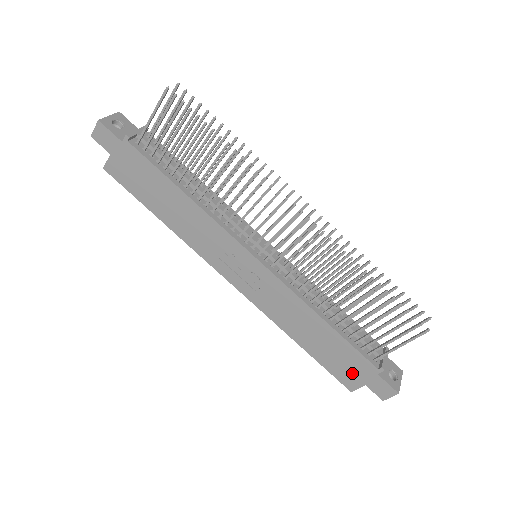
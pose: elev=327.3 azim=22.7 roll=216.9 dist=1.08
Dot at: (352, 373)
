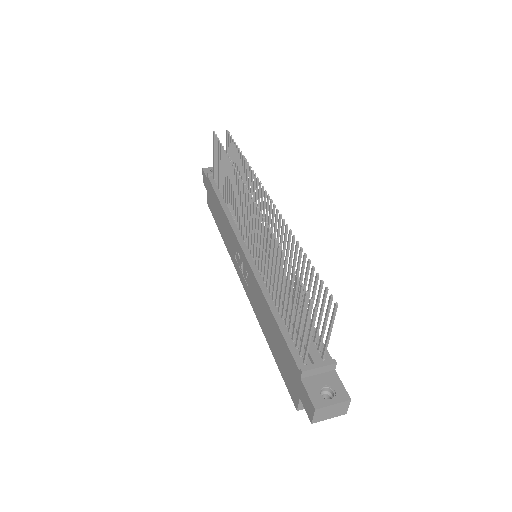
Dot at: (292, 380)
